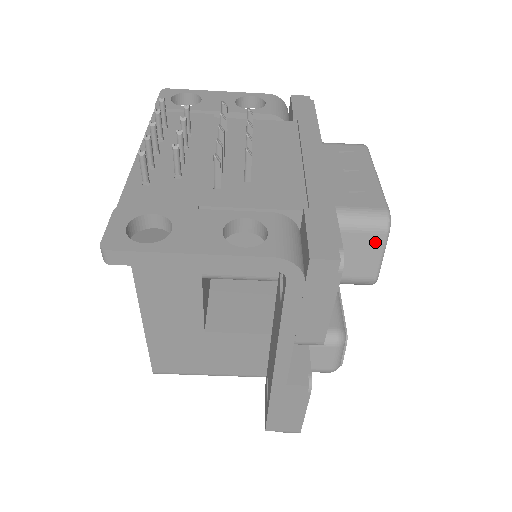
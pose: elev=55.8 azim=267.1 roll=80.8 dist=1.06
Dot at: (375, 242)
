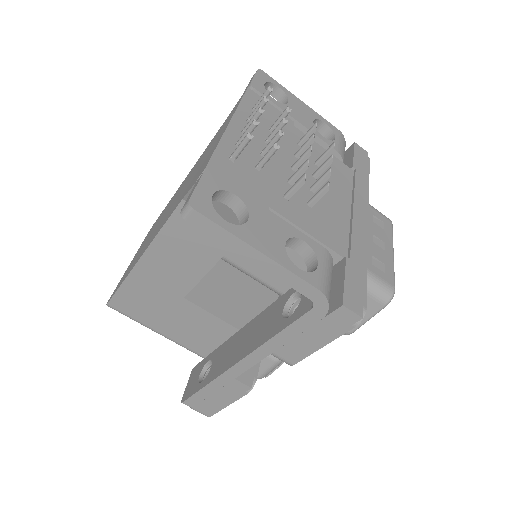
Dot at: (372, 307)
